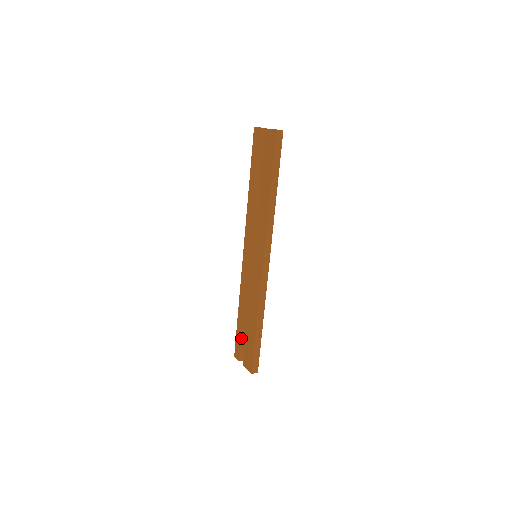
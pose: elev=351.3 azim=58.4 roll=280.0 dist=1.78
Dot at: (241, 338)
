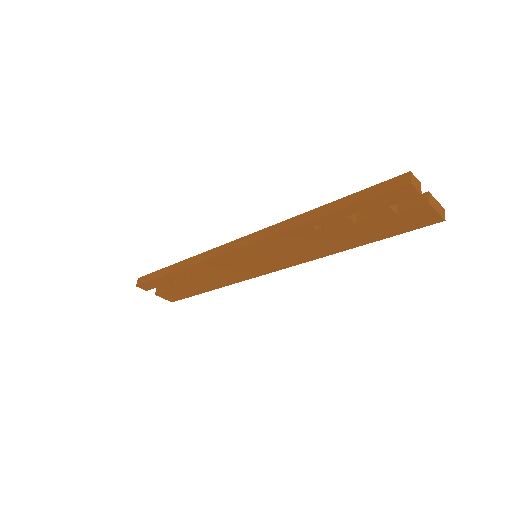
Dot at: (166, 285)
